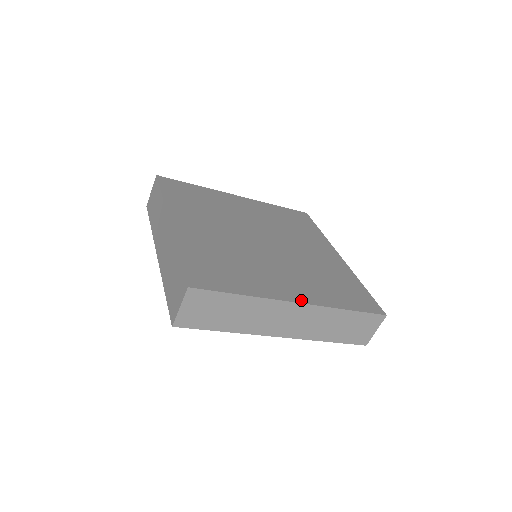
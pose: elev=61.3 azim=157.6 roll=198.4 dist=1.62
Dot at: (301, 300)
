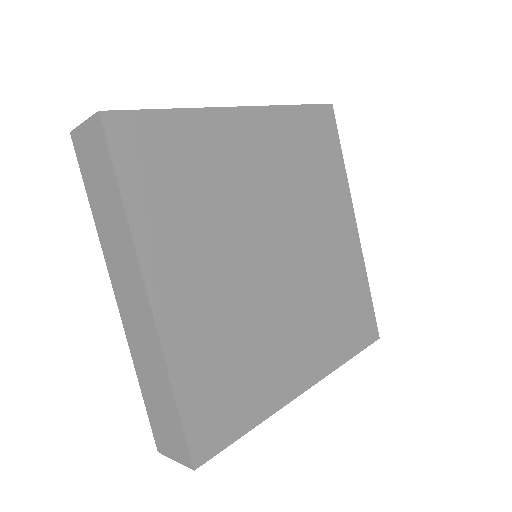
Dot at: (309, 383)
